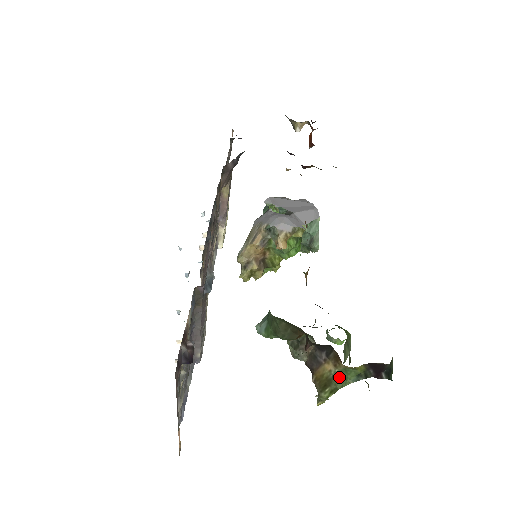
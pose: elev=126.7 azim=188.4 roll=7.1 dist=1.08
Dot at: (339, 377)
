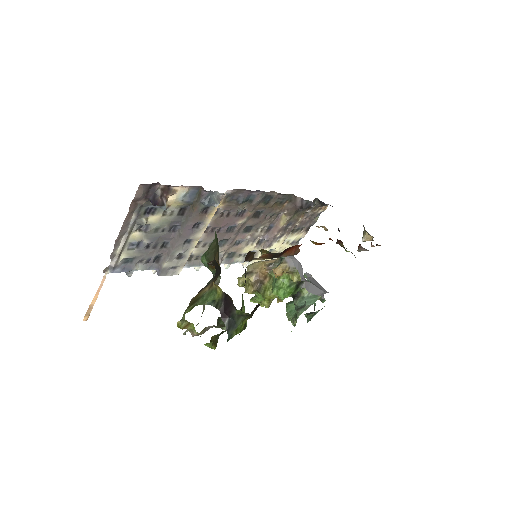
Dot at: (204, 297)
